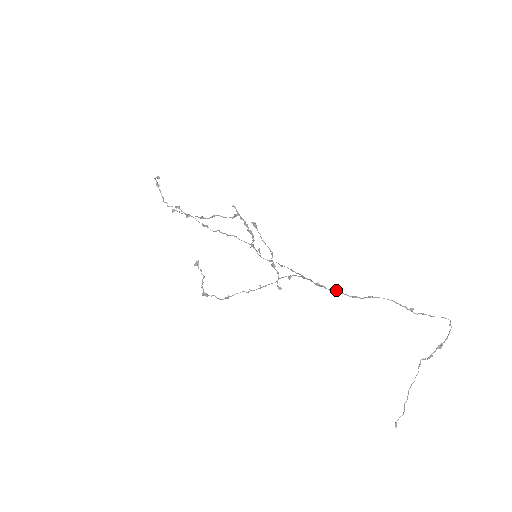
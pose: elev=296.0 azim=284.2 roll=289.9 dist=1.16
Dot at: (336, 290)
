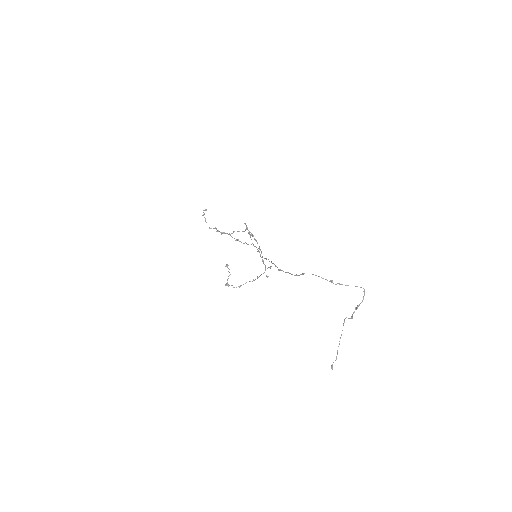
Dot at: (287, 272)
